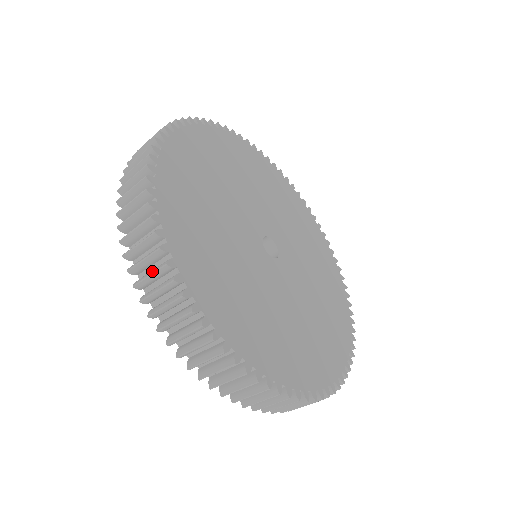
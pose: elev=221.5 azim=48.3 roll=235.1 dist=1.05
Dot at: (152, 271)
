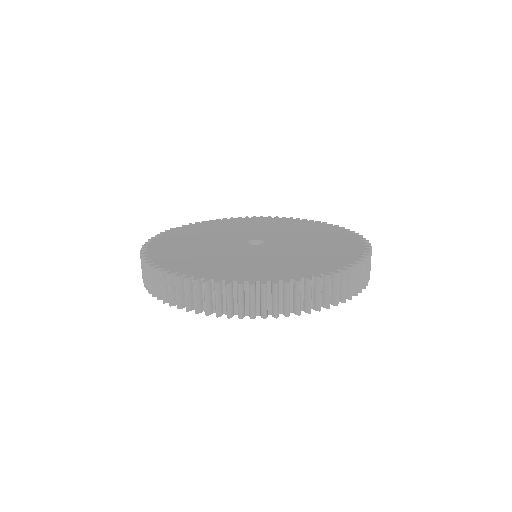
Dot at: occluded
